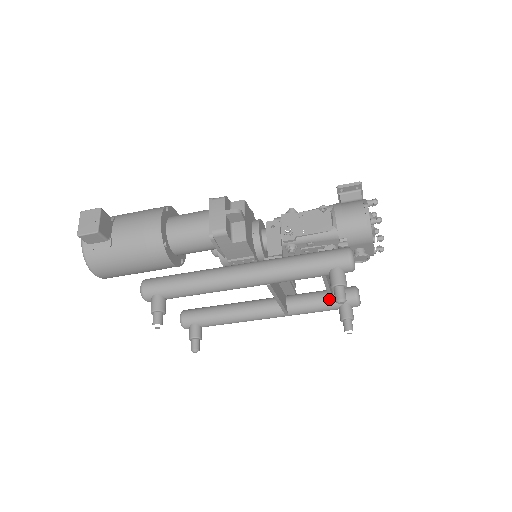
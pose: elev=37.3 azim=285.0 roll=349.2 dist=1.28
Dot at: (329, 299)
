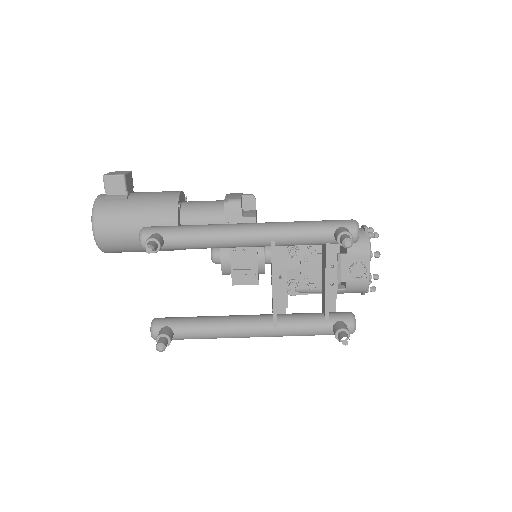
Dot at: (325, 306)
